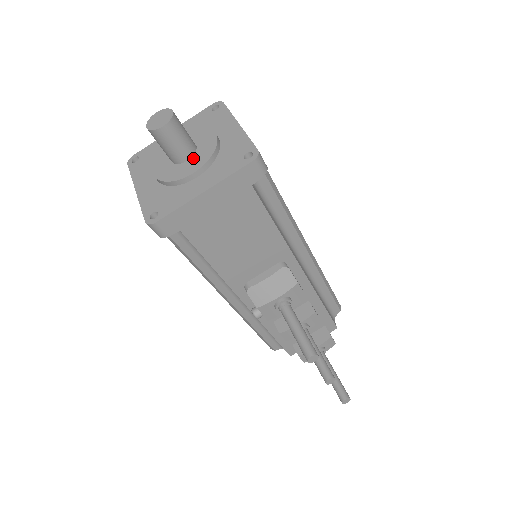
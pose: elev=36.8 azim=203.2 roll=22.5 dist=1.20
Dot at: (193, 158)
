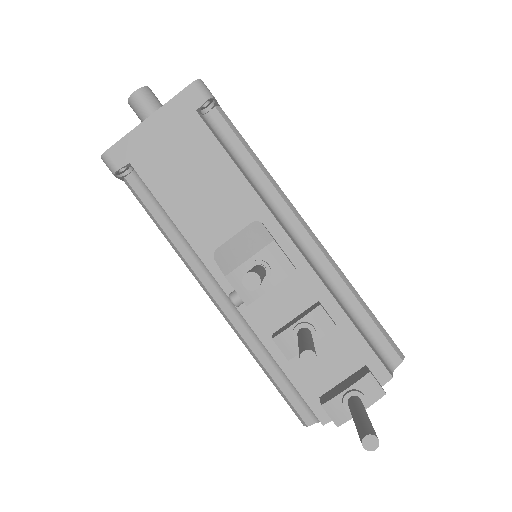
Dot at: occluded
